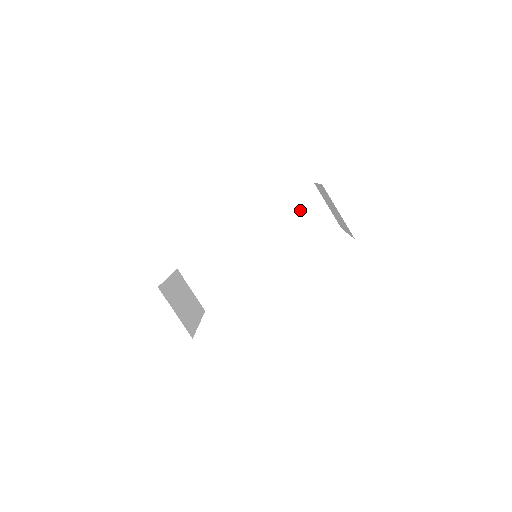
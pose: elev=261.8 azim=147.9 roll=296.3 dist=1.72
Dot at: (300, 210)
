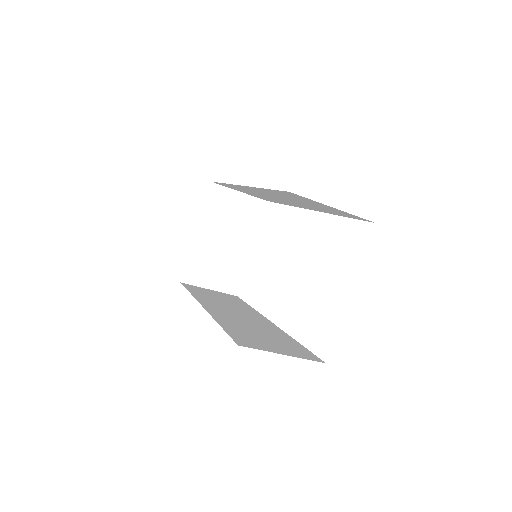
Dot at: (295, 198)
